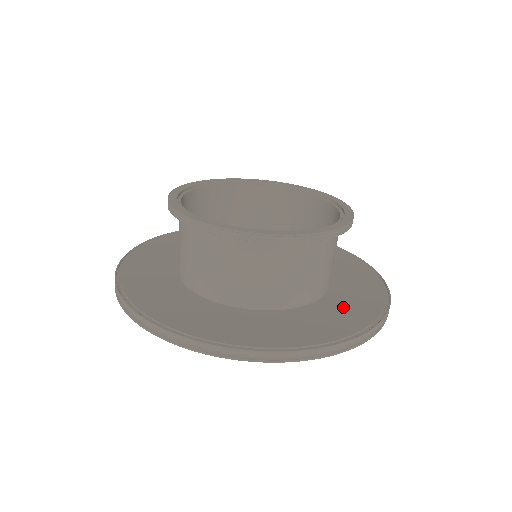
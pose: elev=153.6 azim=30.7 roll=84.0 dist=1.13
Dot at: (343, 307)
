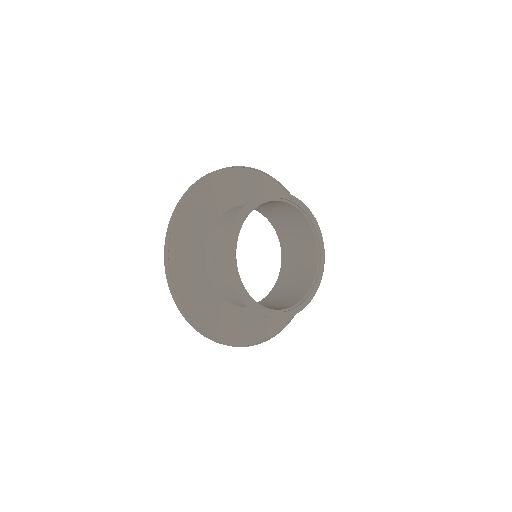
Dot at: (245, 323)
